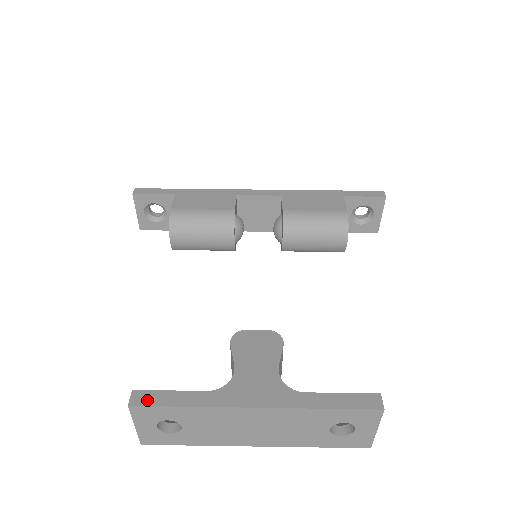
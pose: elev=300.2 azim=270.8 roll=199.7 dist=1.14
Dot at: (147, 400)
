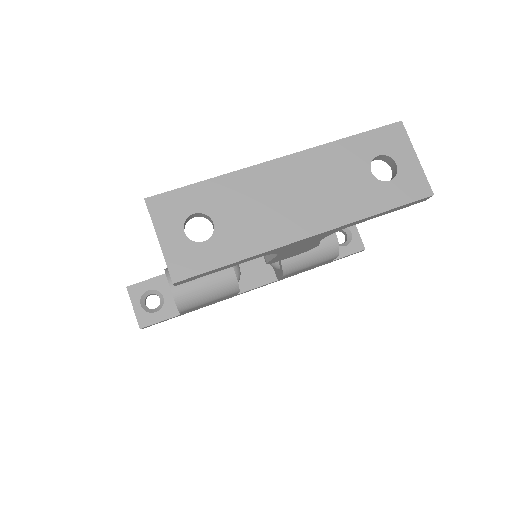
Dot at: (165, 195)
